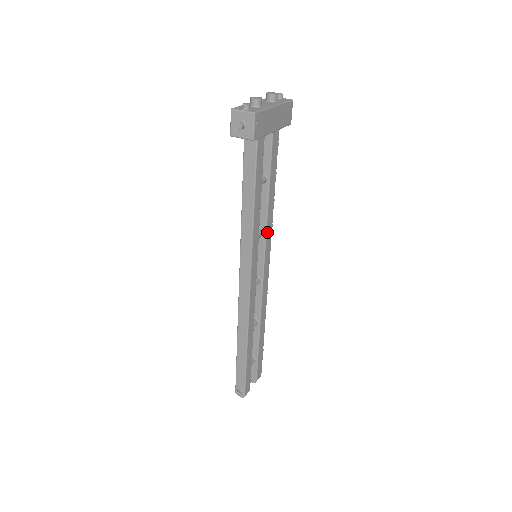
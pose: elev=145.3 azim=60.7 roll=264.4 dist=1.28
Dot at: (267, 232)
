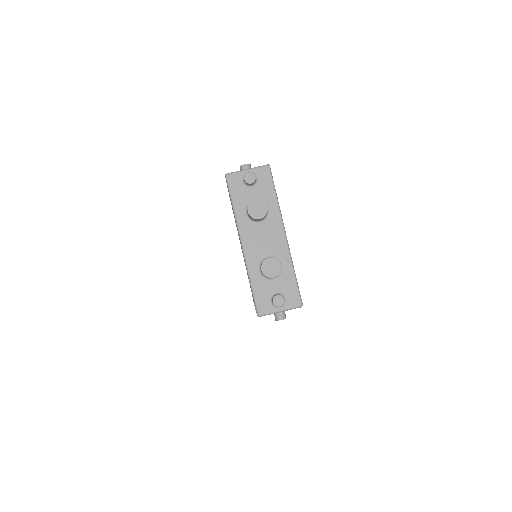
Dot at: occluded
